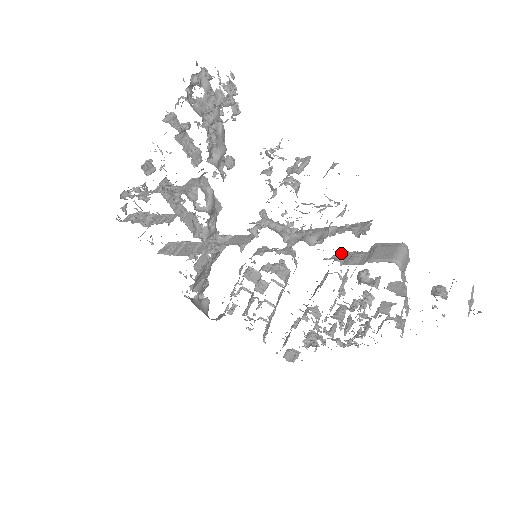
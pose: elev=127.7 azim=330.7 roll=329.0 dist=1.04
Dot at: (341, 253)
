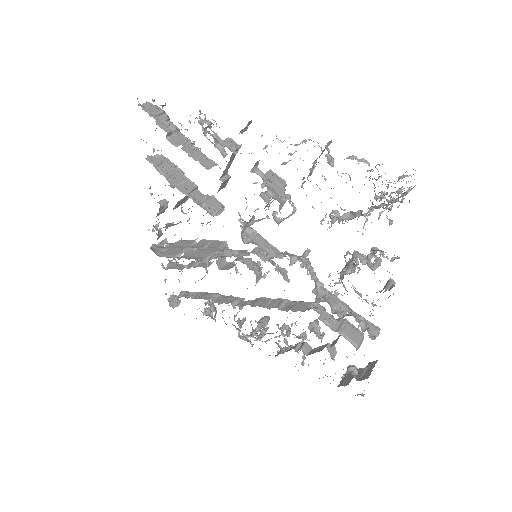
Dot at: (318, 305)
